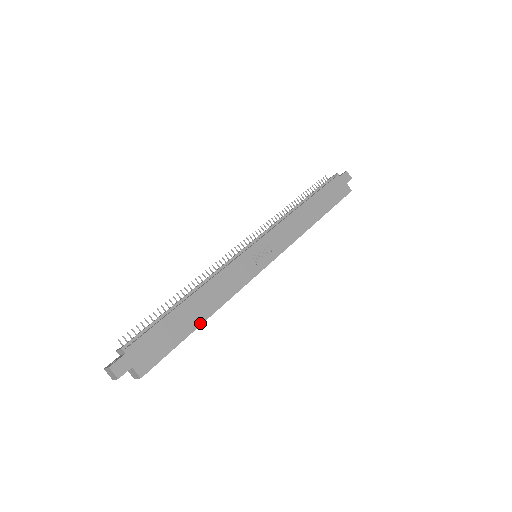
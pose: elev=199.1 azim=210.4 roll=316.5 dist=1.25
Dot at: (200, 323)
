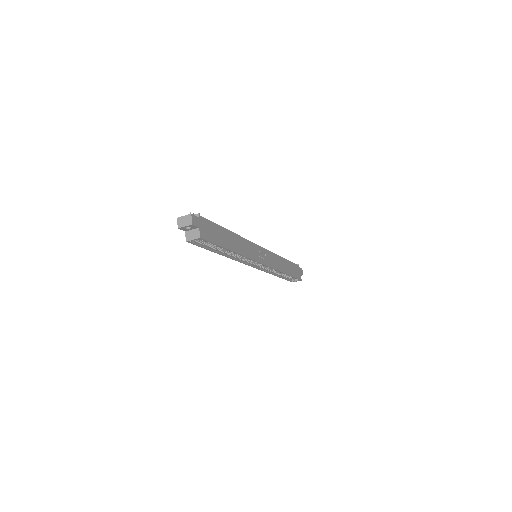
Dot at: (230, 249)
